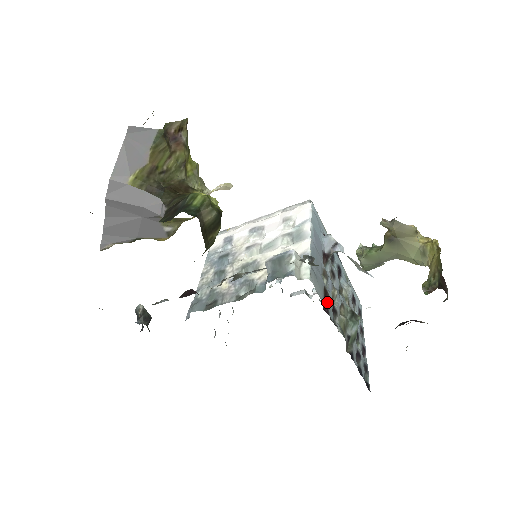
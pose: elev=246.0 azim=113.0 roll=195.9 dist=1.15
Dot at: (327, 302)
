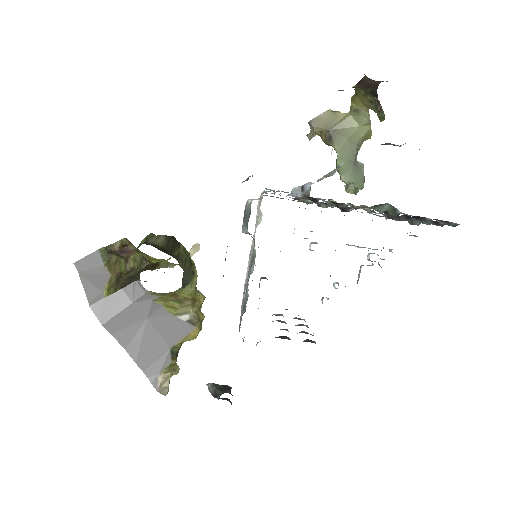
Dot at: occluded
